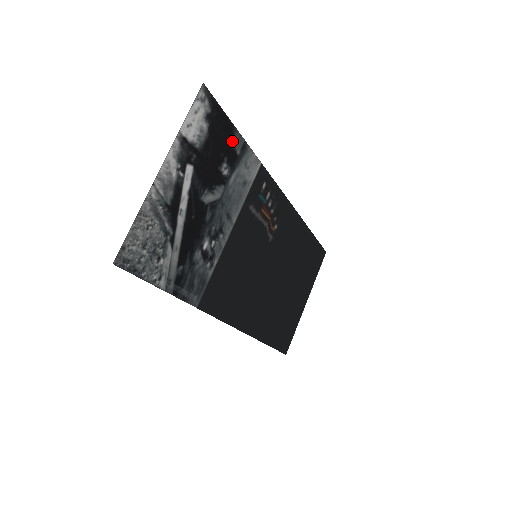
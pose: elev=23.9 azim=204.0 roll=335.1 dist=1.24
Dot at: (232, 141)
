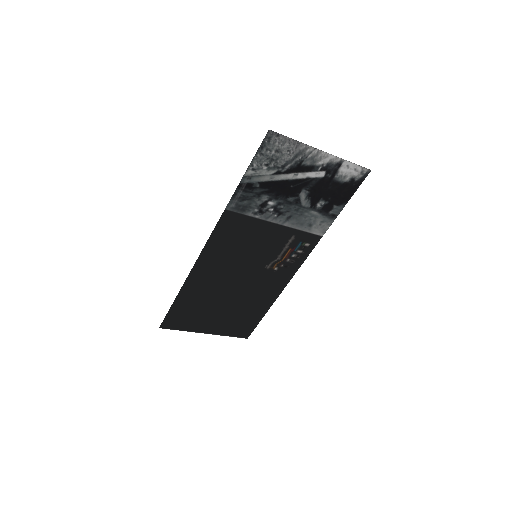
Dot at: (338, 204)
